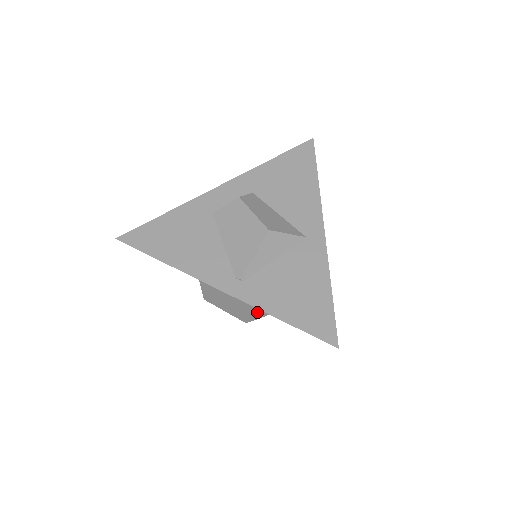
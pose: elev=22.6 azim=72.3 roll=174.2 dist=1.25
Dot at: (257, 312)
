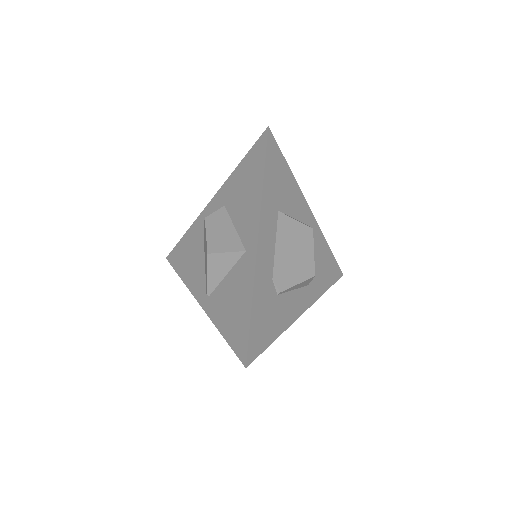
Dot at: occluded
